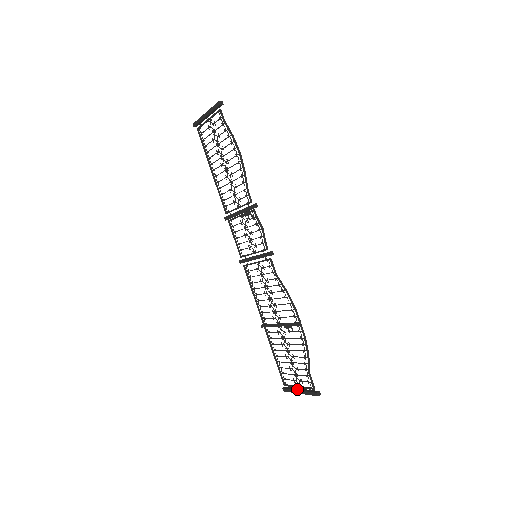
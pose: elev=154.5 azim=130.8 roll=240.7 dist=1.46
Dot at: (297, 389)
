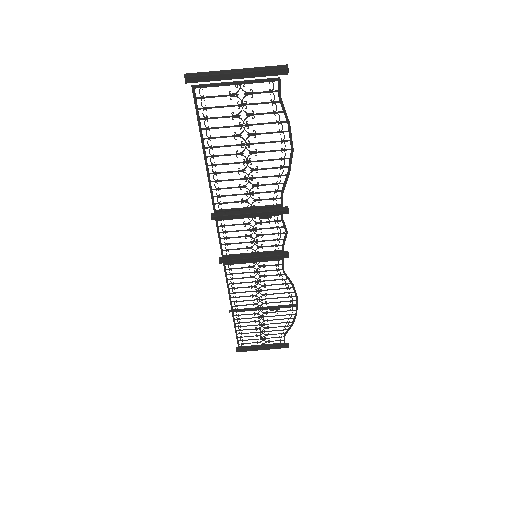
Dot at: (259, 347)
